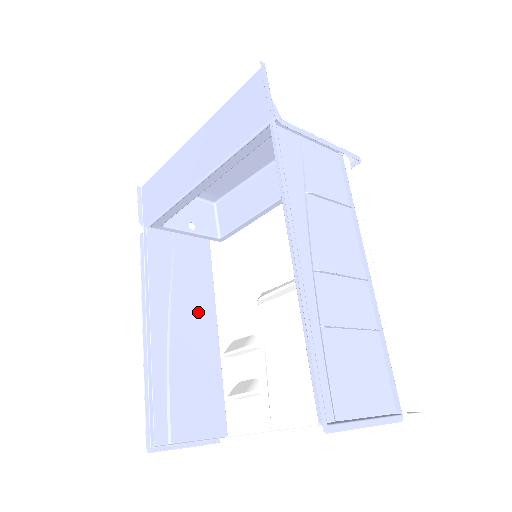
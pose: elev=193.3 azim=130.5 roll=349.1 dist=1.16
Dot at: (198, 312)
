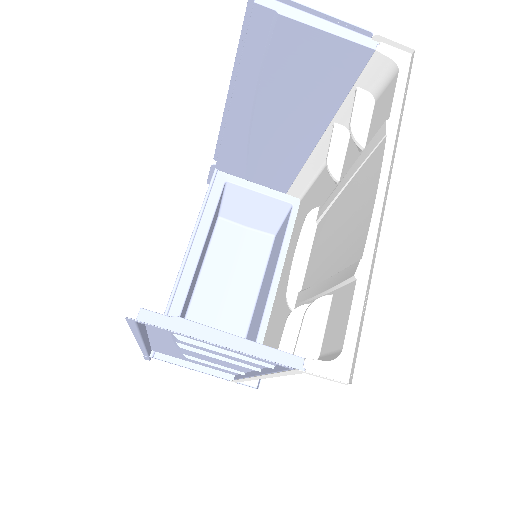
Dot at: (223, 361)
